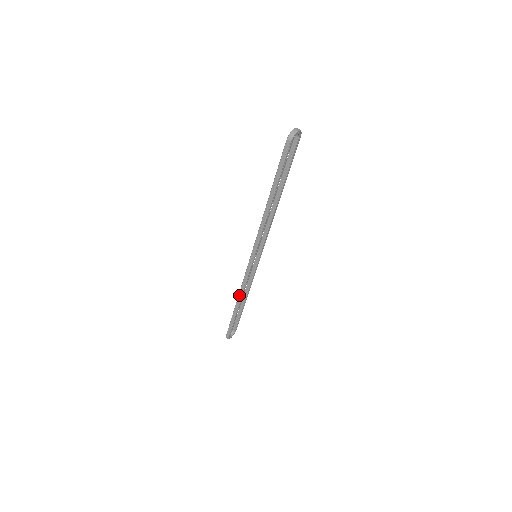
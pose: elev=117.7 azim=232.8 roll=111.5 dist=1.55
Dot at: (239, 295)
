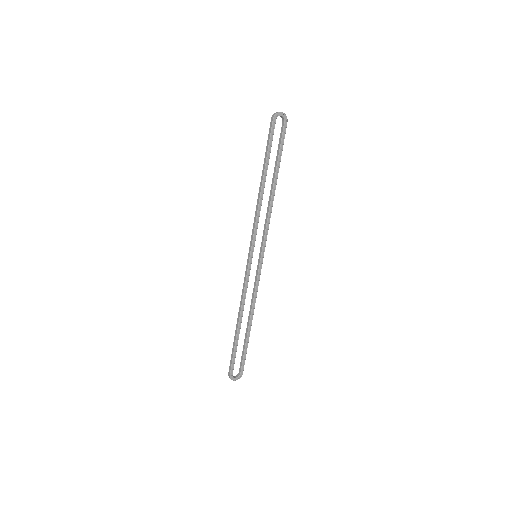
Dot at: (240, 306)
